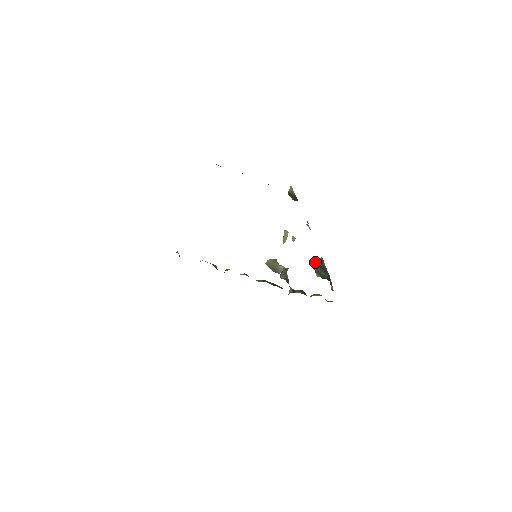
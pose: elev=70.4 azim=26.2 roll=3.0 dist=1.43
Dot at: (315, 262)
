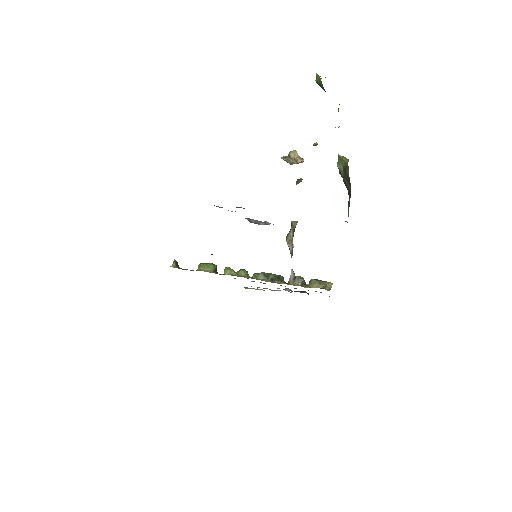
Dot at: (340, 161)
